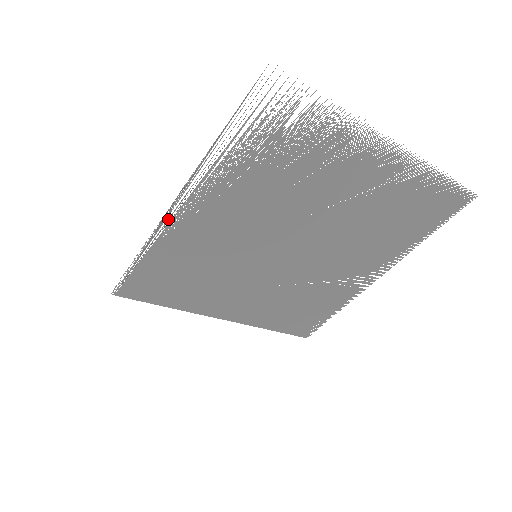
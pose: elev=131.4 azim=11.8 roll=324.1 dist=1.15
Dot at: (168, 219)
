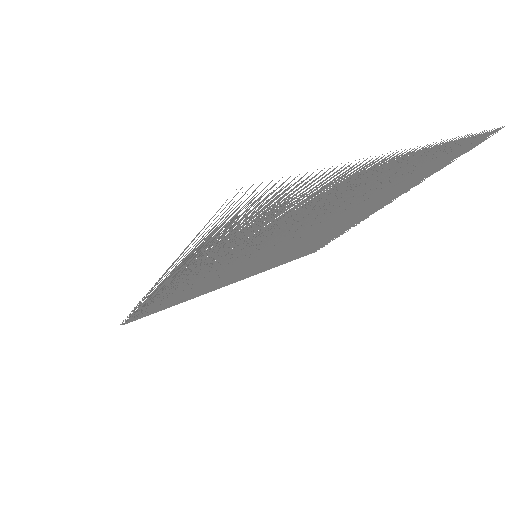
Dot at: occluded
